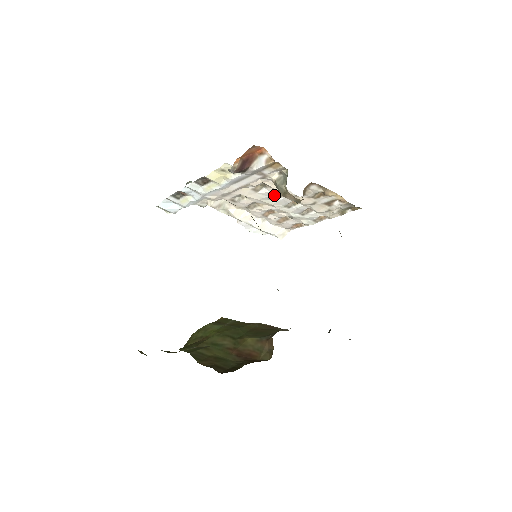
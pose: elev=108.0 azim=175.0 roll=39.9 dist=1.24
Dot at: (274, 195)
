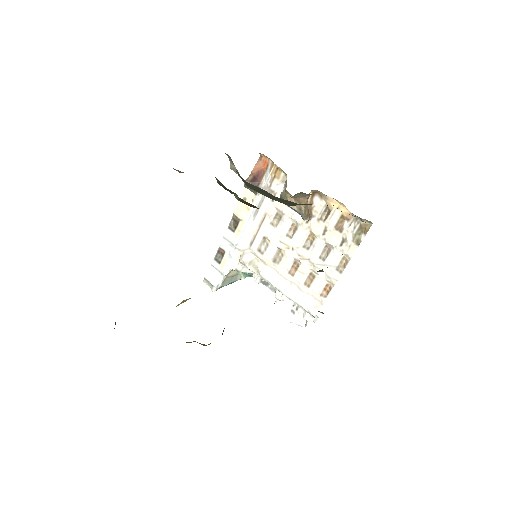
Dot at: (291, 231)
